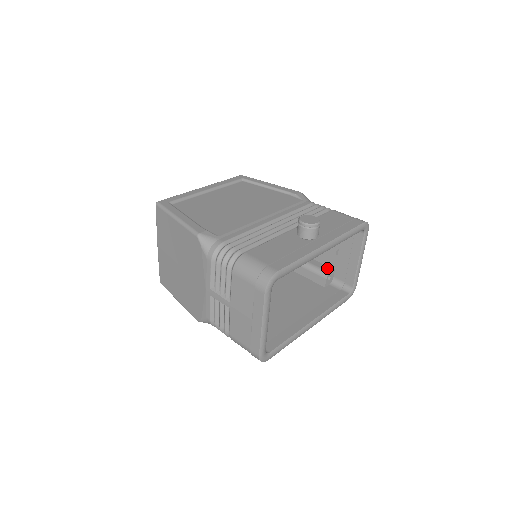
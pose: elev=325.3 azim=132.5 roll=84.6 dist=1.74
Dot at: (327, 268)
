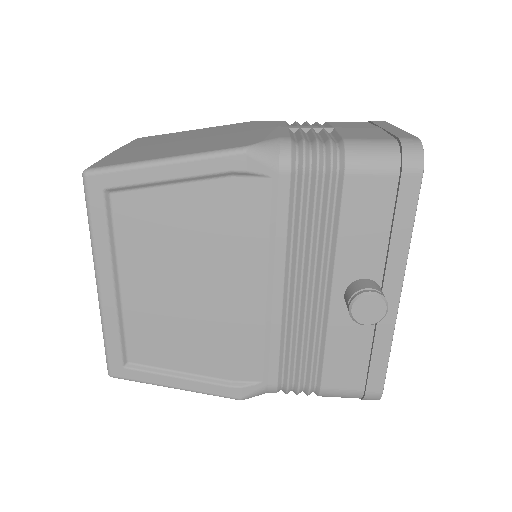
Dot at: occluded
